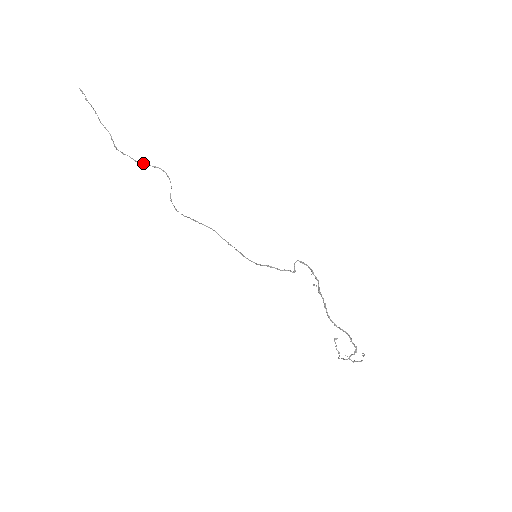
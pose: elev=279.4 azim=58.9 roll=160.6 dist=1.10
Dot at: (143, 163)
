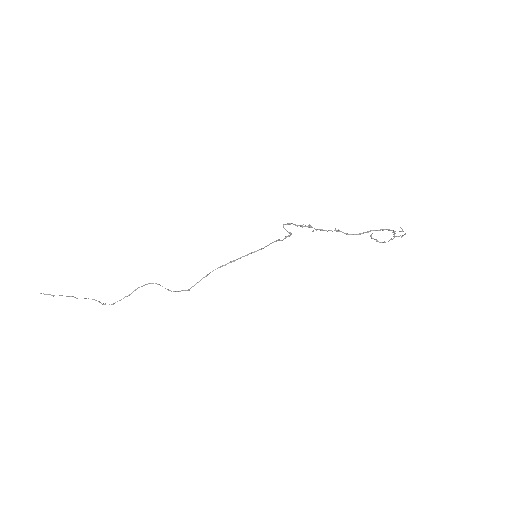
Dot at: occluded
